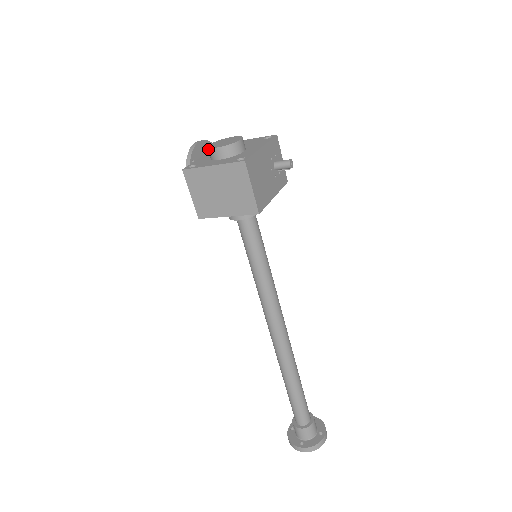
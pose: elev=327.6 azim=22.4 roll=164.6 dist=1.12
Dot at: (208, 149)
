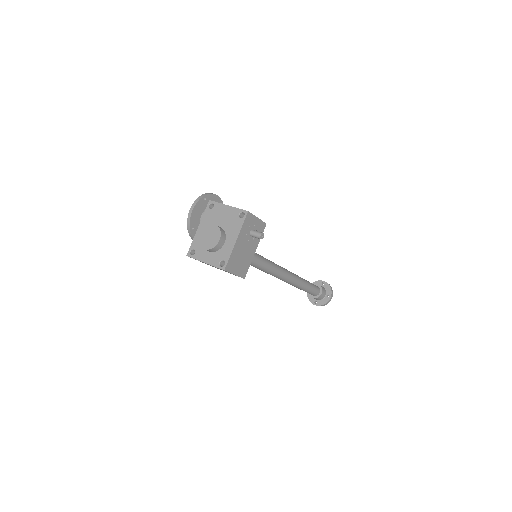
Dot at: (199, 243)
